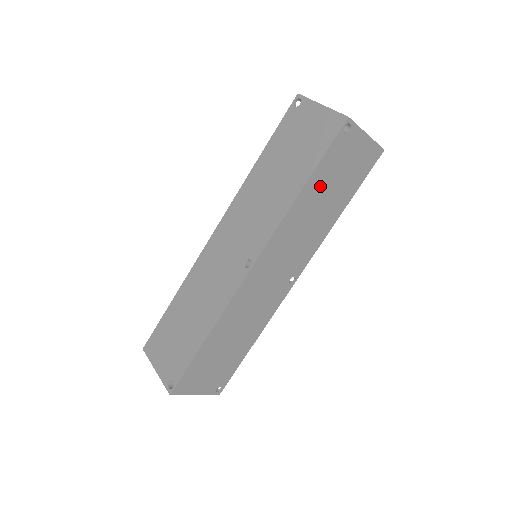
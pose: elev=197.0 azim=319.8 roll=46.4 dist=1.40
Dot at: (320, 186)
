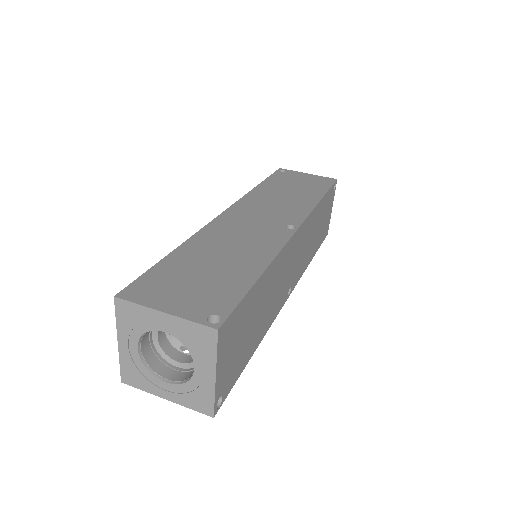
Dot at: (321, 212)
